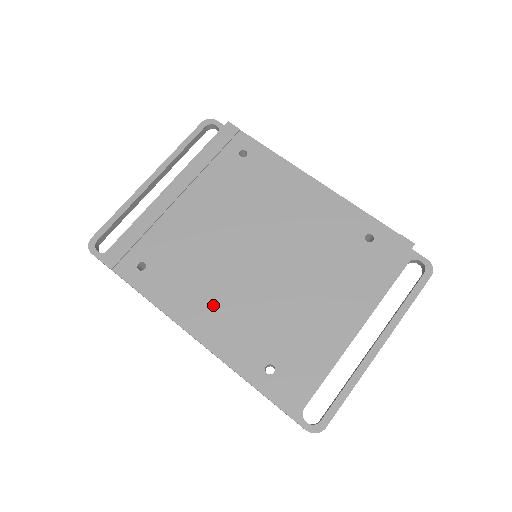
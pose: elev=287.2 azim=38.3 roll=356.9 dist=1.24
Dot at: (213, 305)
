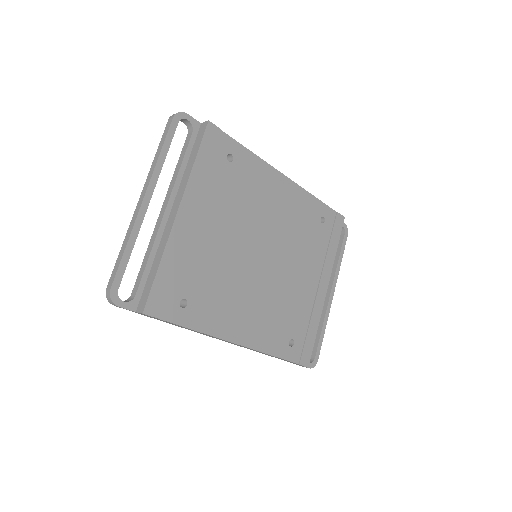
Dot at: (247, 313)
